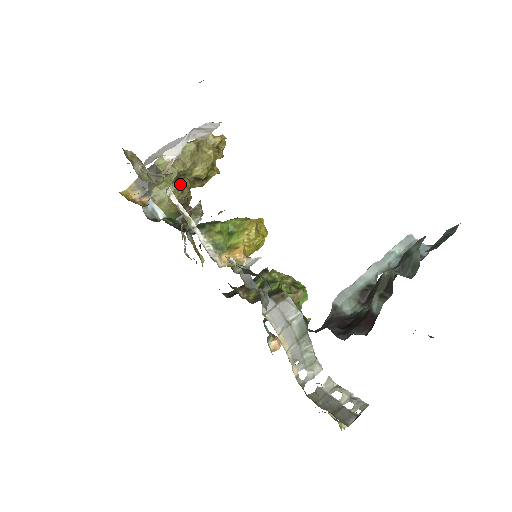
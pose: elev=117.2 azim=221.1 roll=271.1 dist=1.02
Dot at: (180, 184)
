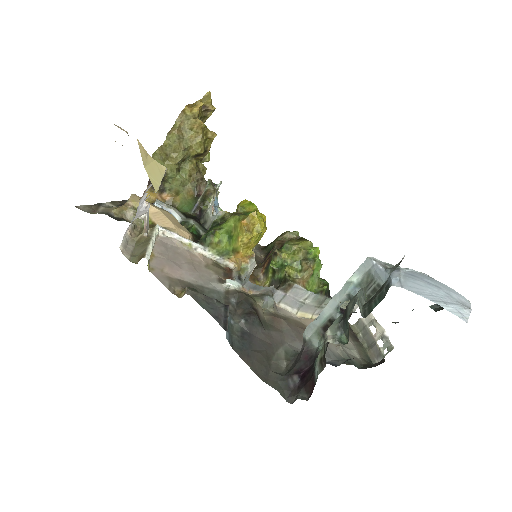
Dot at: (184, 171)
